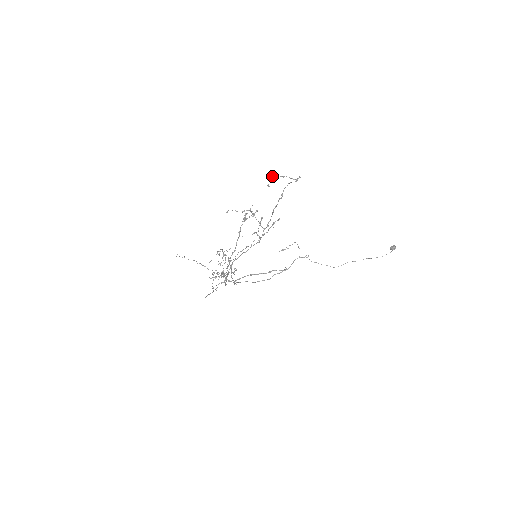
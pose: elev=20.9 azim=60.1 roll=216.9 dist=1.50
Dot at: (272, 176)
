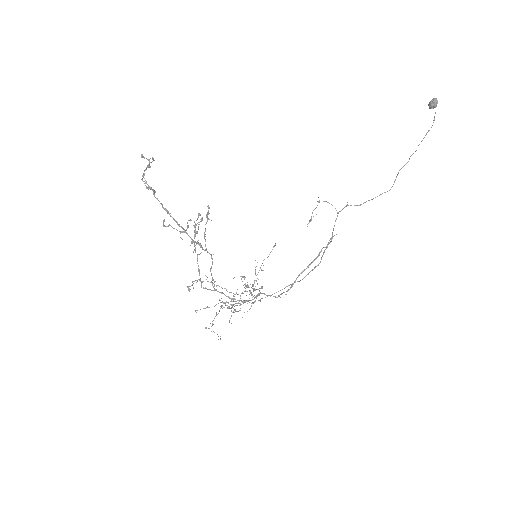
Dot at: occluded
